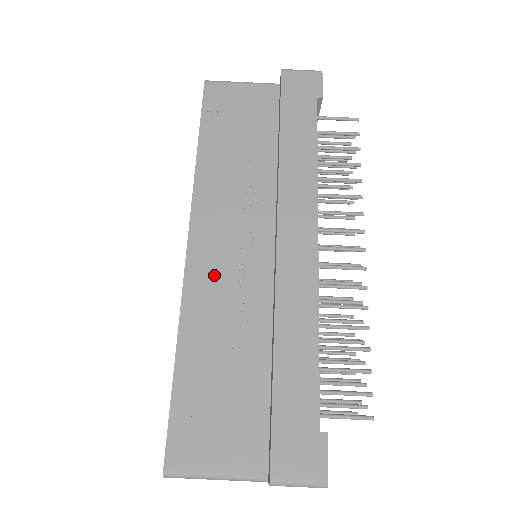
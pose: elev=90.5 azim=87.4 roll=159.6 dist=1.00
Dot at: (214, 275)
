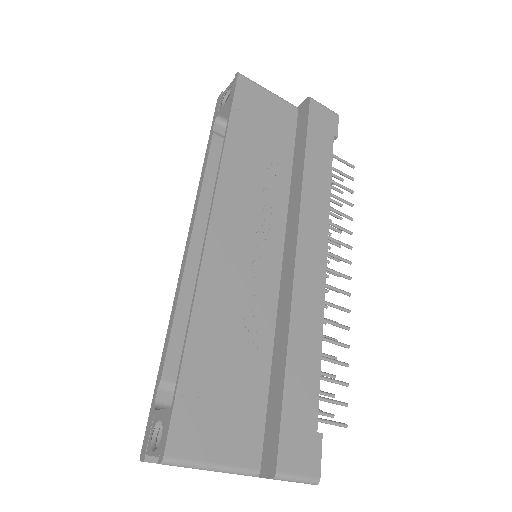
Dot at: (230, 263)
